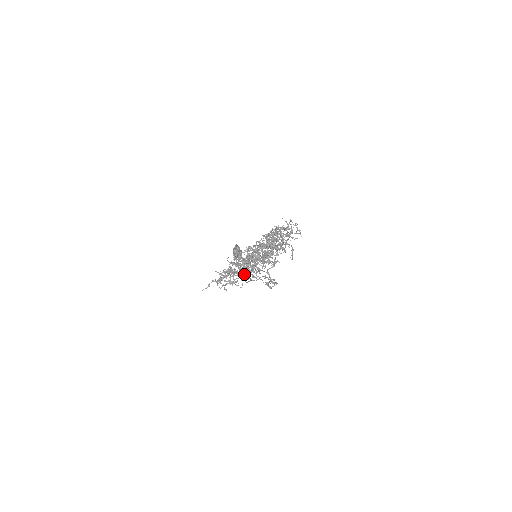
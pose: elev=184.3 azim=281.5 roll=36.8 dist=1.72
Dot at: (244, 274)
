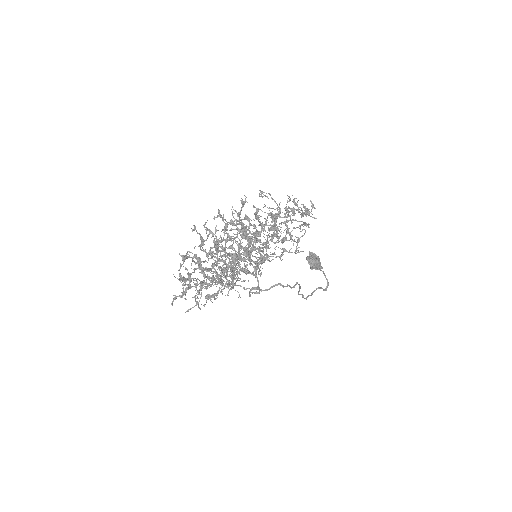
Dot at: (210, 281)
